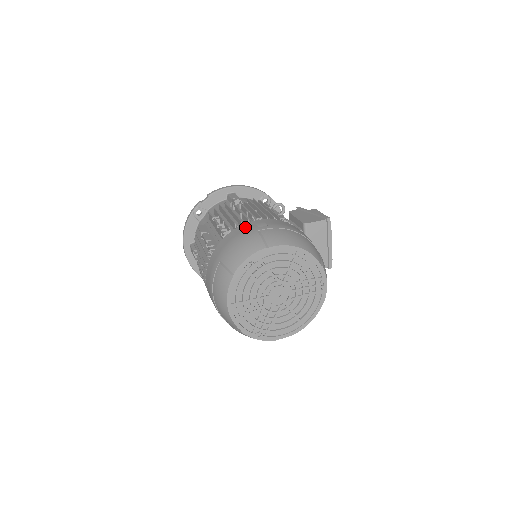
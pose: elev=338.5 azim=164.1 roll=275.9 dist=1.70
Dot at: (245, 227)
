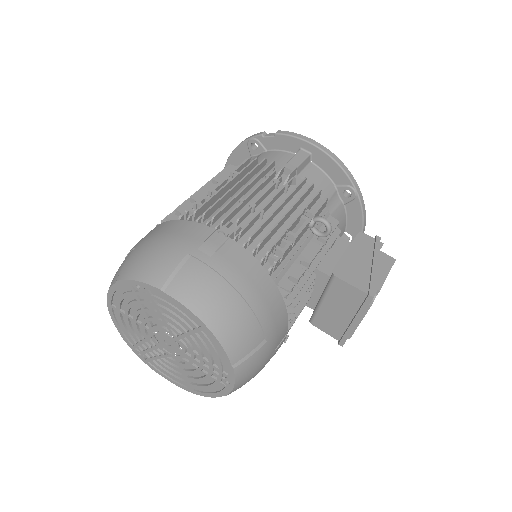
Dot at: (193, 232)
